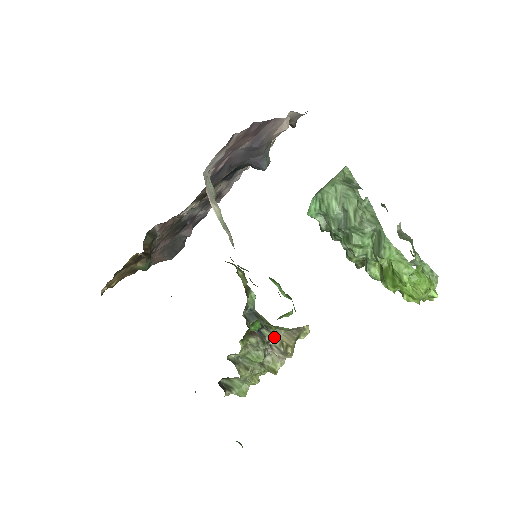
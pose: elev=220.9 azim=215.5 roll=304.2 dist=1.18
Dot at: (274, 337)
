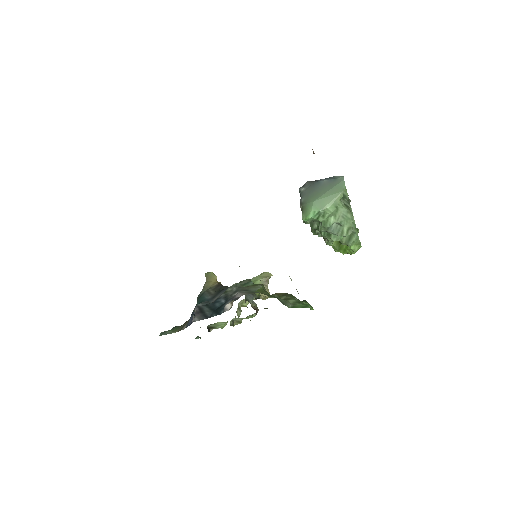
Dot at: occluded
